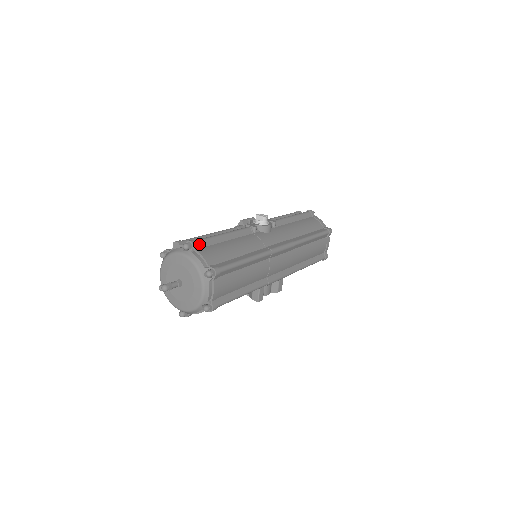
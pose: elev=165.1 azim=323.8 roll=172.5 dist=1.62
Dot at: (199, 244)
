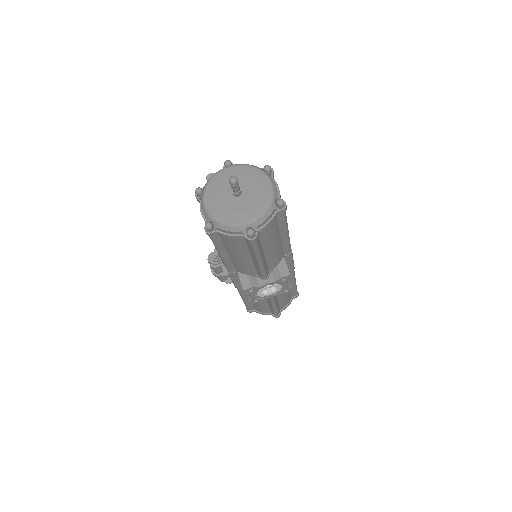
Dot at: occluded
